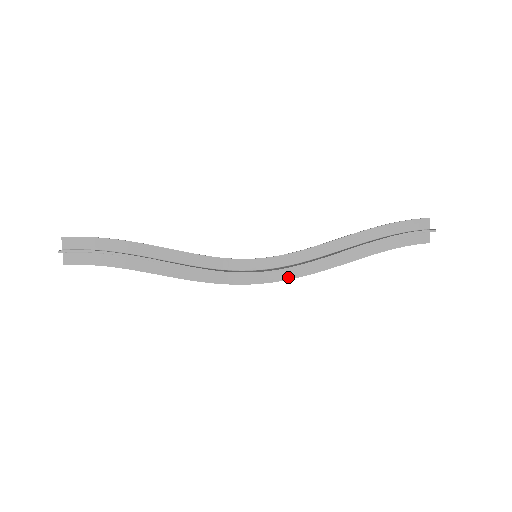
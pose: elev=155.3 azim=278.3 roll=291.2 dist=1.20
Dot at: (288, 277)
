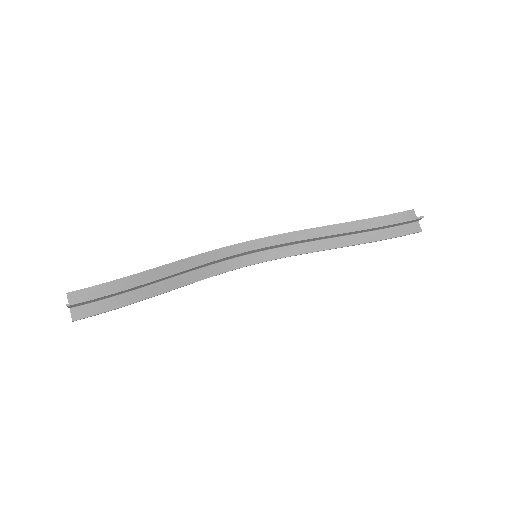
Dot at: occluded
